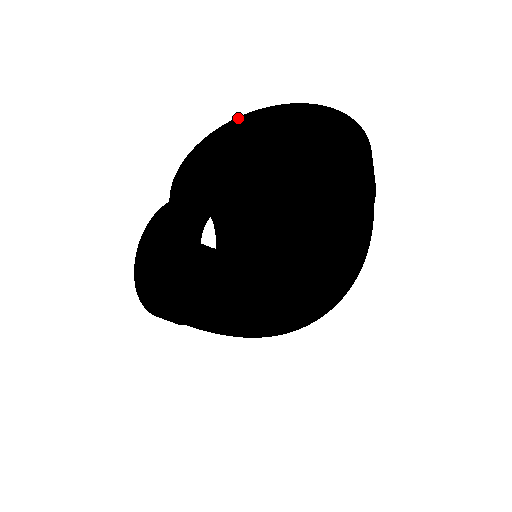
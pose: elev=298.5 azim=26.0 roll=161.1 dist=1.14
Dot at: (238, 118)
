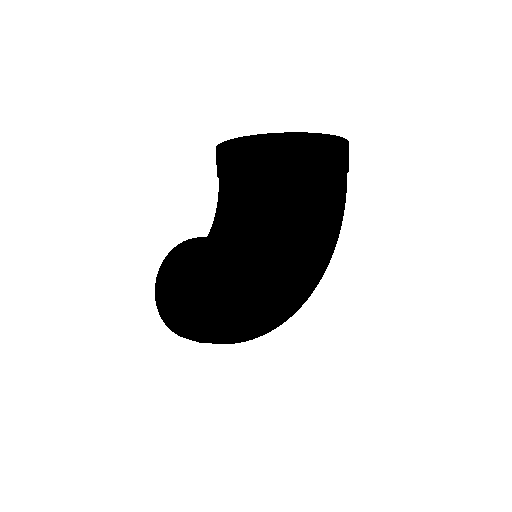
Dot at: occluded
